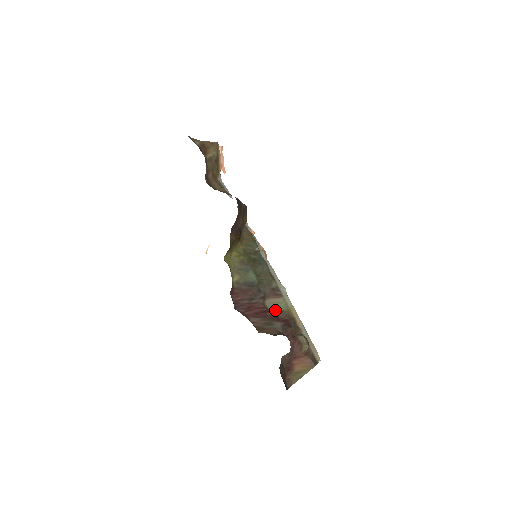
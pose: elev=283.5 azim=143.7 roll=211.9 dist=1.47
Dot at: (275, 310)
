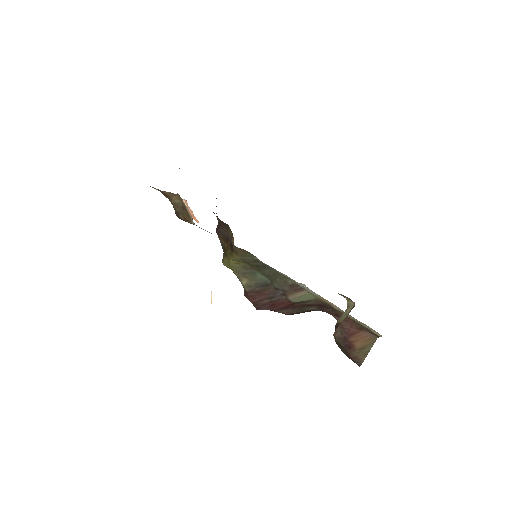
Dot at: (303, 301)
